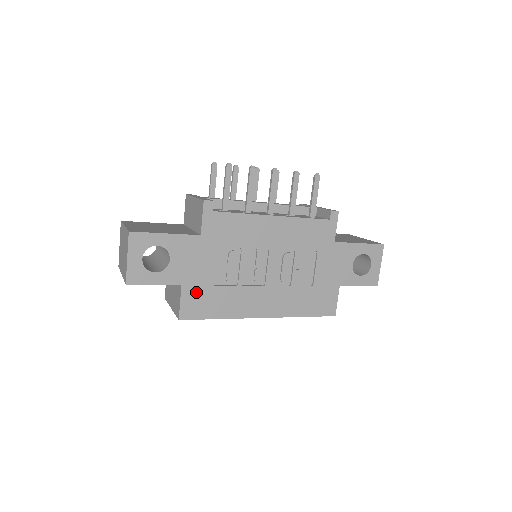
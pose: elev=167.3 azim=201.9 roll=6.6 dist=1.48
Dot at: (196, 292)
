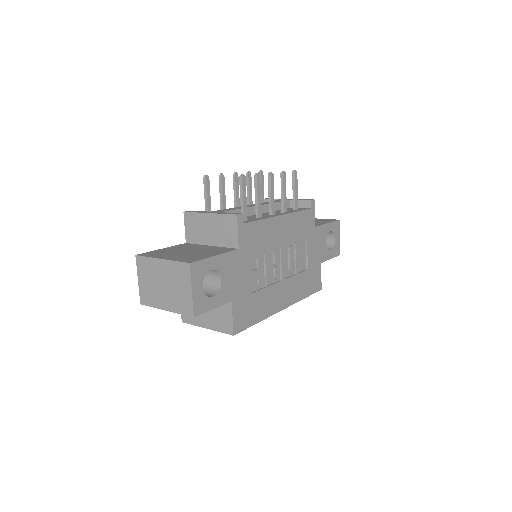
Dot at: (241, 304)
